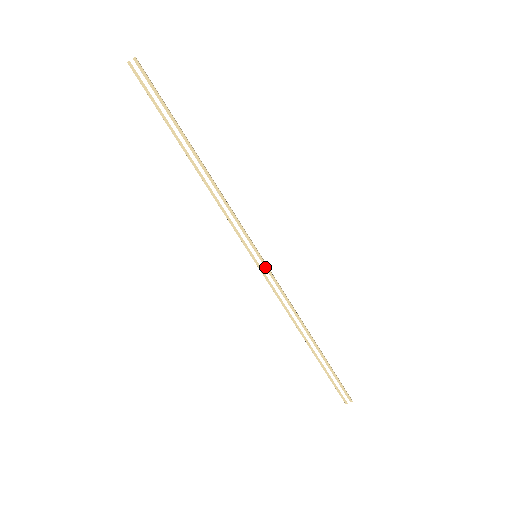
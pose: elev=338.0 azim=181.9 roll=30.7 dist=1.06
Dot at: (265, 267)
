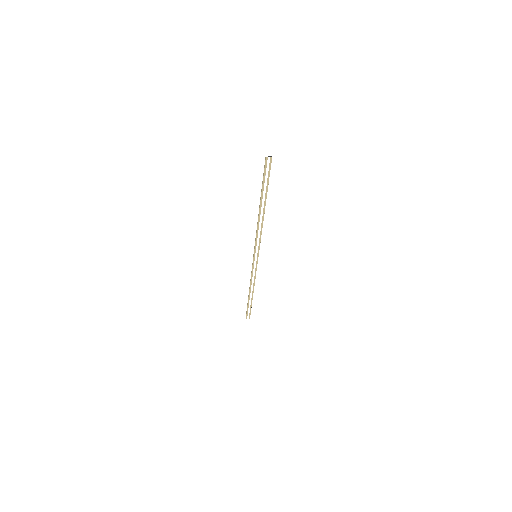
Dot at: (256, 261)
